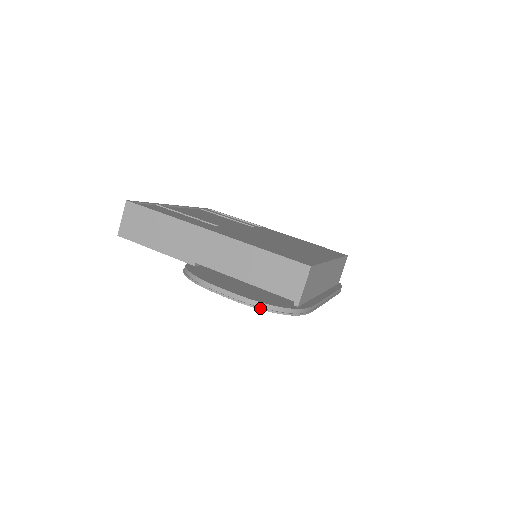
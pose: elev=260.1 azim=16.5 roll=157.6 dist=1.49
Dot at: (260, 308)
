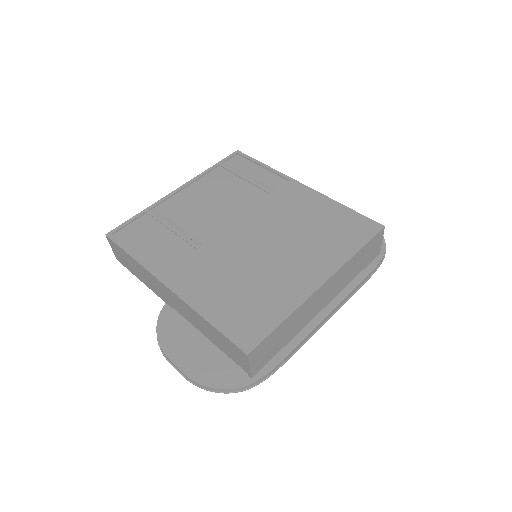
Dot at: (206, 390)
